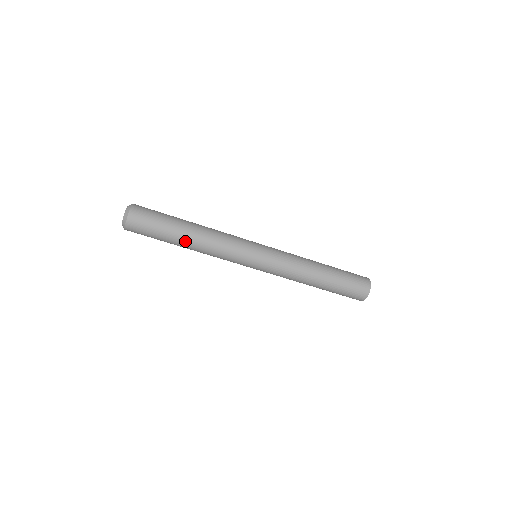
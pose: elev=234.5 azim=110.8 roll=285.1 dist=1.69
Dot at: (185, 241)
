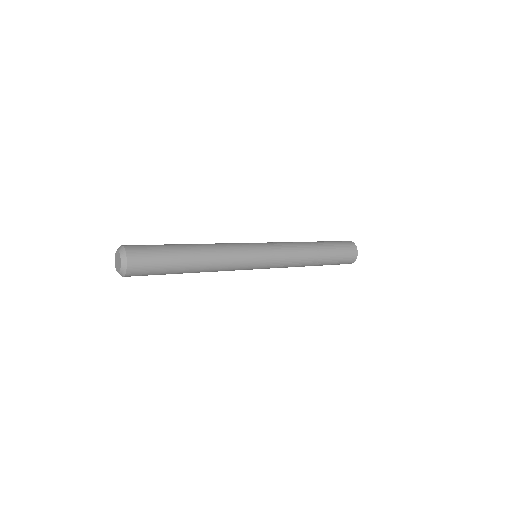
Dot at: occluded
